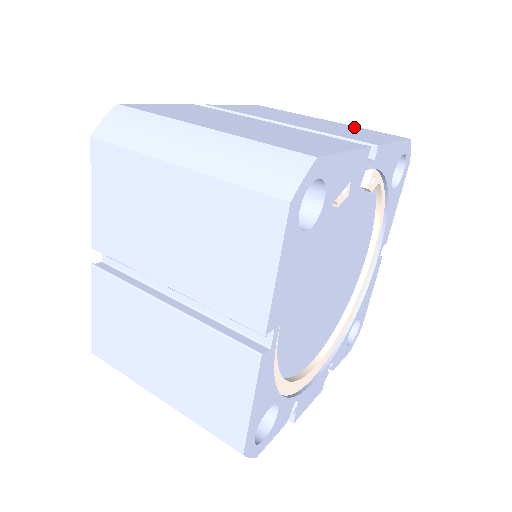
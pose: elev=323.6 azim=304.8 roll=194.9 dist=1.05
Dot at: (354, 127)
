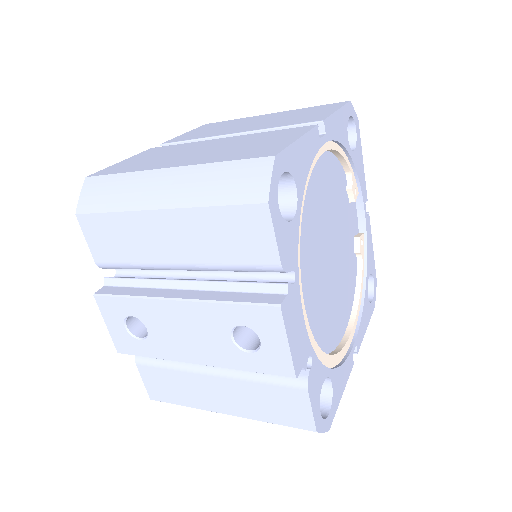
Dot at: occluded
